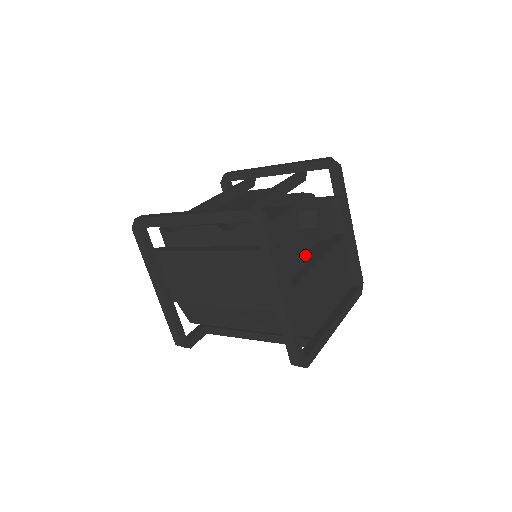
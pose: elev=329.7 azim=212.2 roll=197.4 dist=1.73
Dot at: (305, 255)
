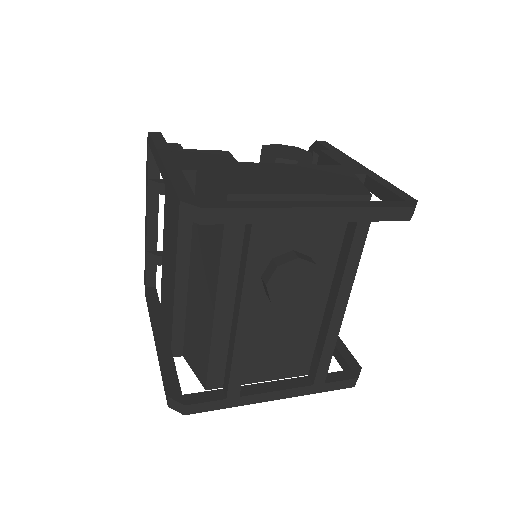
Dot at: occluded
